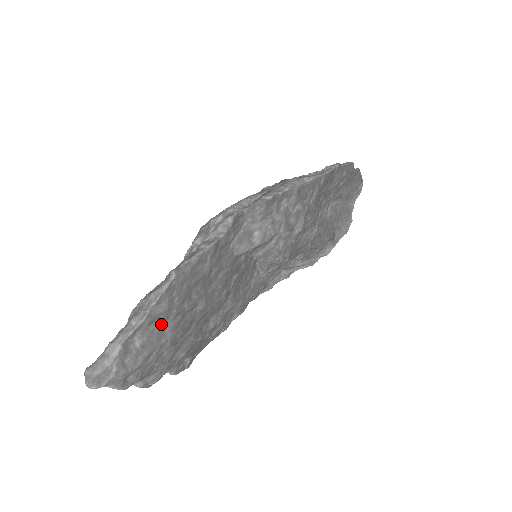
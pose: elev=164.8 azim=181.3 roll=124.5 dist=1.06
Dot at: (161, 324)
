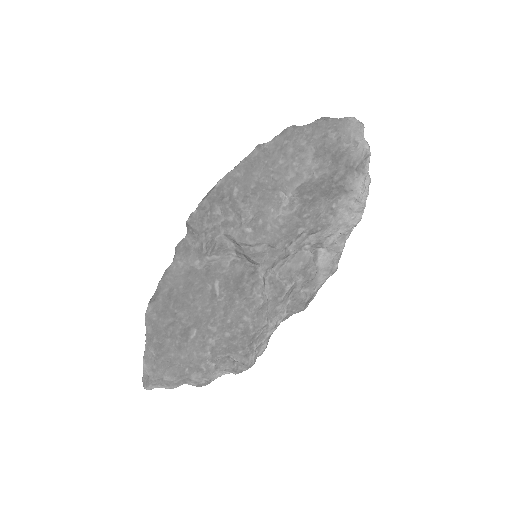
Dot at: (162, 337)
